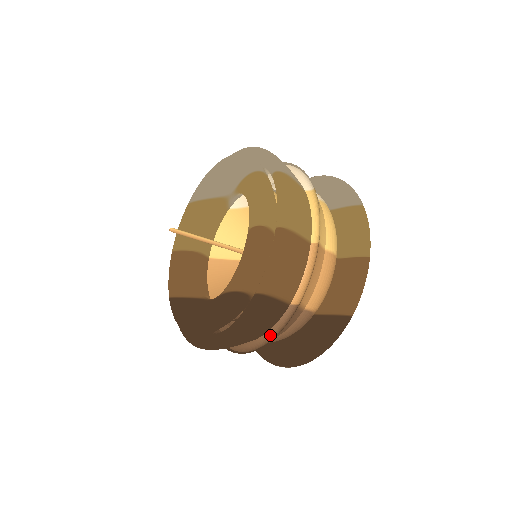
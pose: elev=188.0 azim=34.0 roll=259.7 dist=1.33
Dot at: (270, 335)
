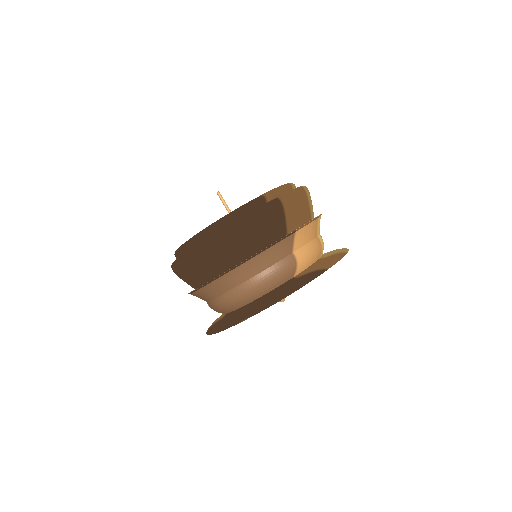
Dot at: (262, 252)
